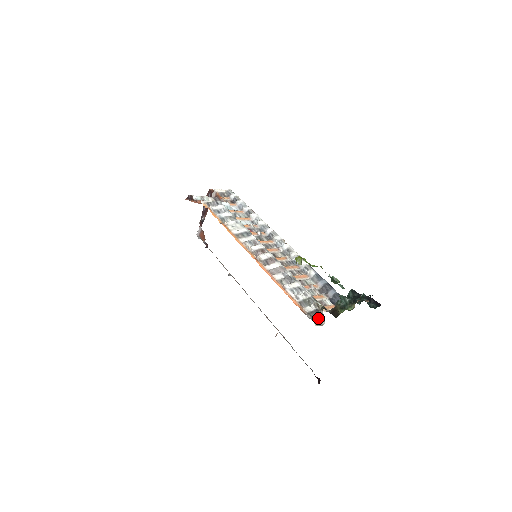
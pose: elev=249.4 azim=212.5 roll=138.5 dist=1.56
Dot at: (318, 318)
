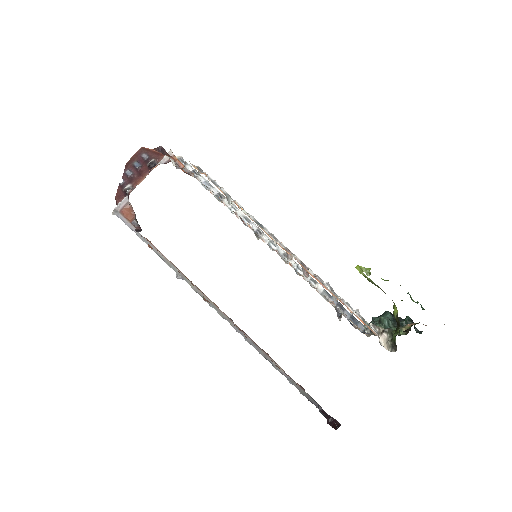
Dot at: (380, 342)
